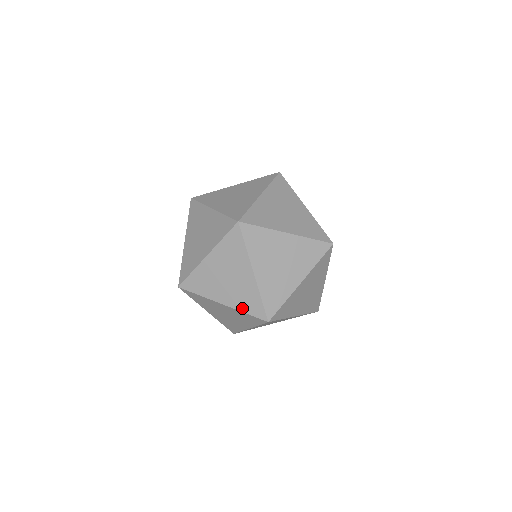
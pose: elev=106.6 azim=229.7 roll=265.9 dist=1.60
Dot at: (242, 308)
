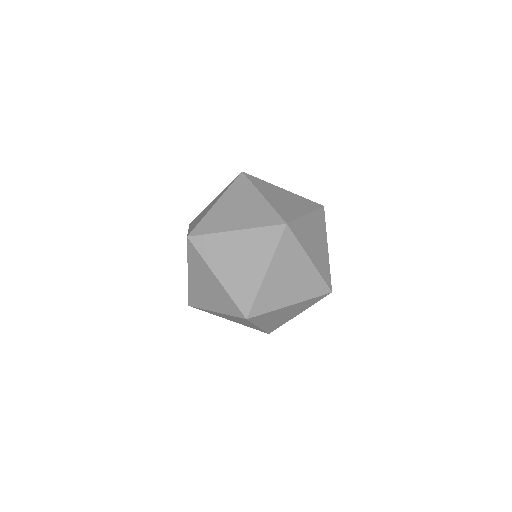
Dot at: occluded
